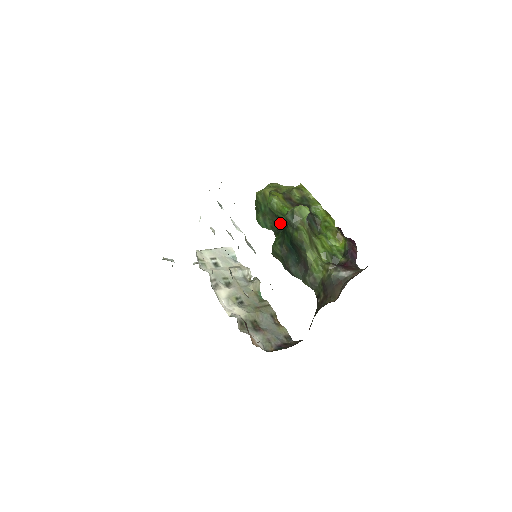
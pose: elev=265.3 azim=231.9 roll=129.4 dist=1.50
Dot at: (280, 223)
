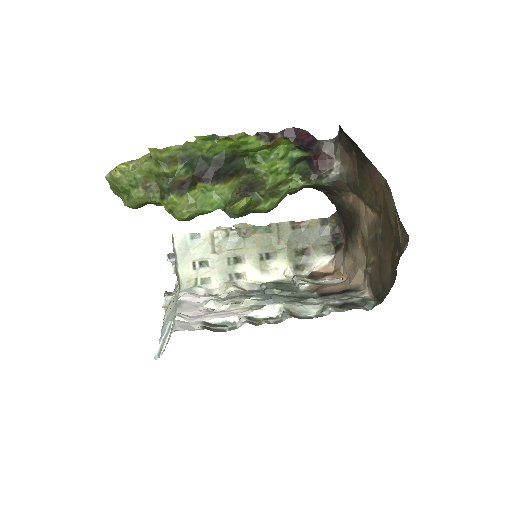
Dot at: occluded
